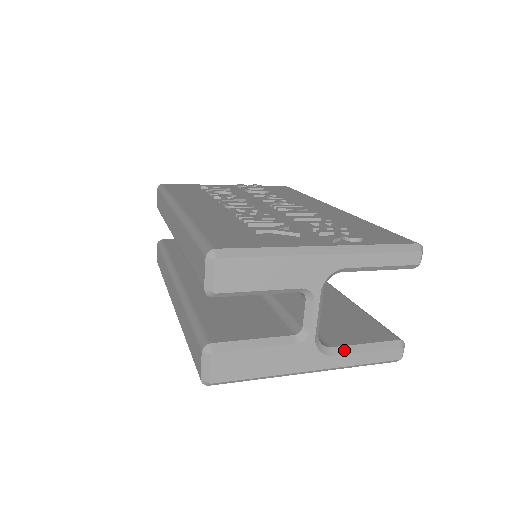
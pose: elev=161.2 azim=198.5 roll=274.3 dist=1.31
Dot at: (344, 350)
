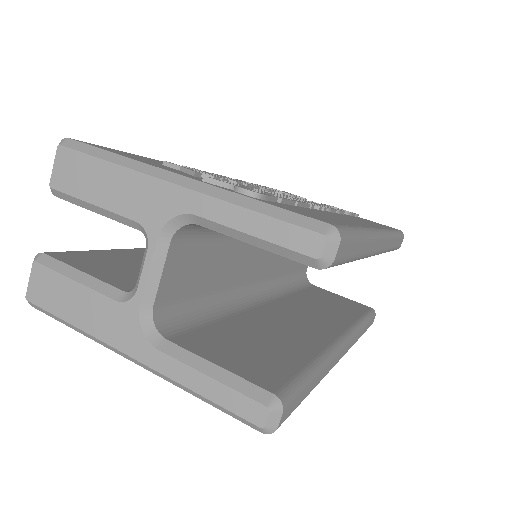
Dot at: (179, 353)
